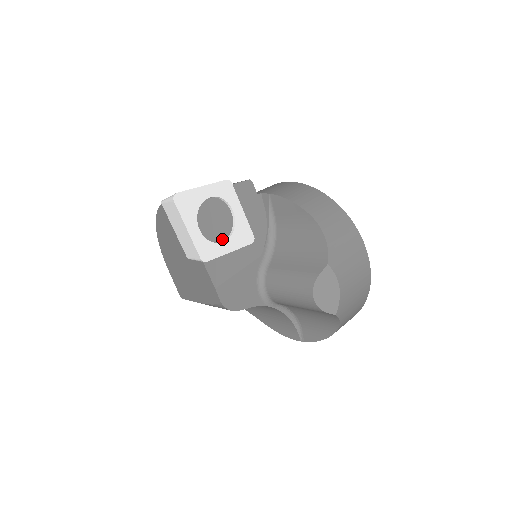
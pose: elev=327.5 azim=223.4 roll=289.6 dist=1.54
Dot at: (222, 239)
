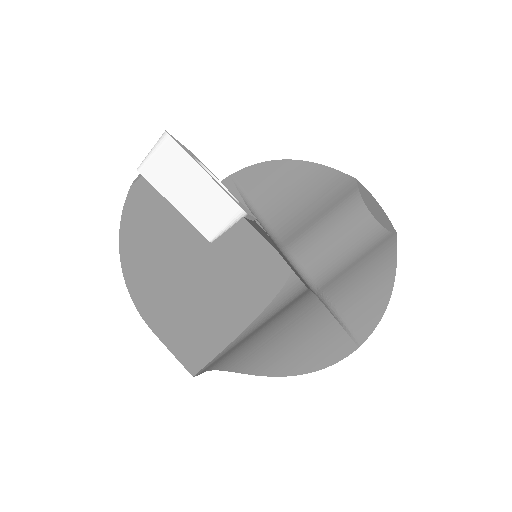
Dot at: occluded
